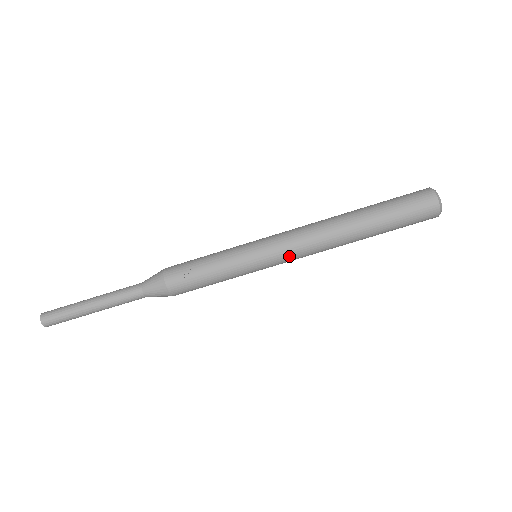
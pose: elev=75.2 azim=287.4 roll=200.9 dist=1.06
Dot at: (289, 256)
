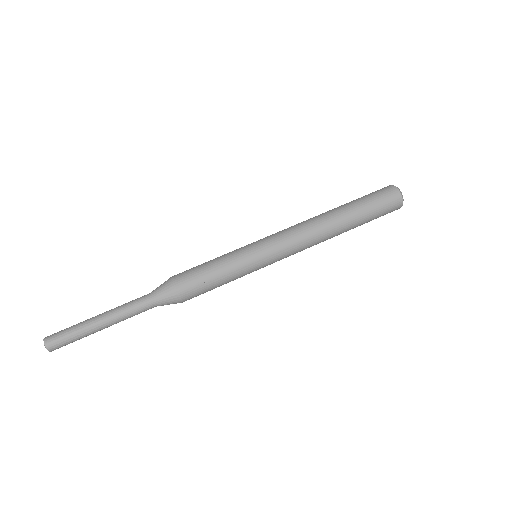
Dot at: (288, 254)
